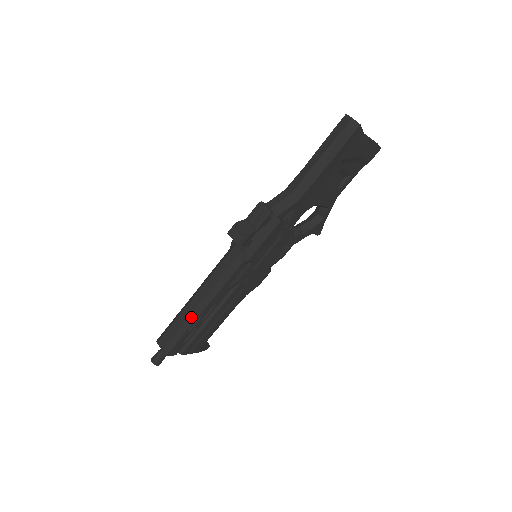
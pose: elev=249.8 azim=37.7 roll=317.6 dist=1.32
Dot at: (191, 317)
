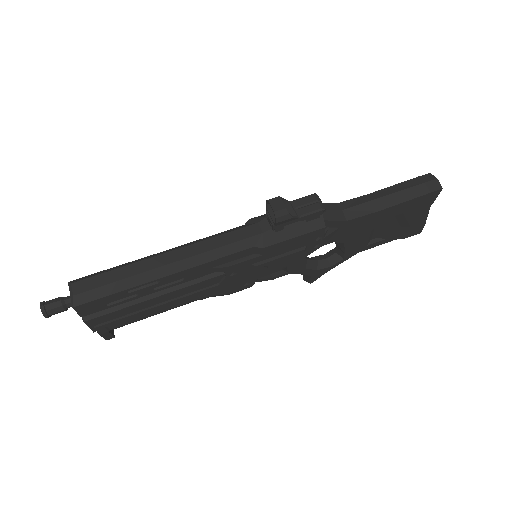
Dot at: (147, 274)
